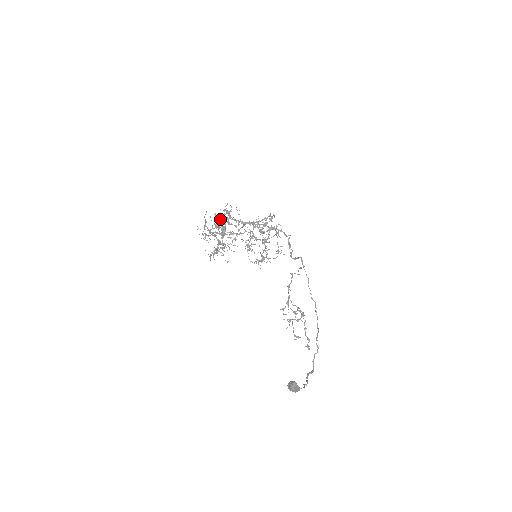
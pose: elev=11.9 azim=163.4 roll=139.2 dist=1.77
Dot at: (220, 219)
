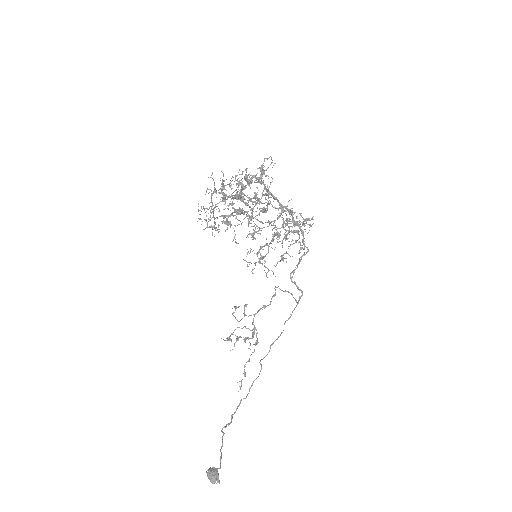
Dot at: (249, 186)
